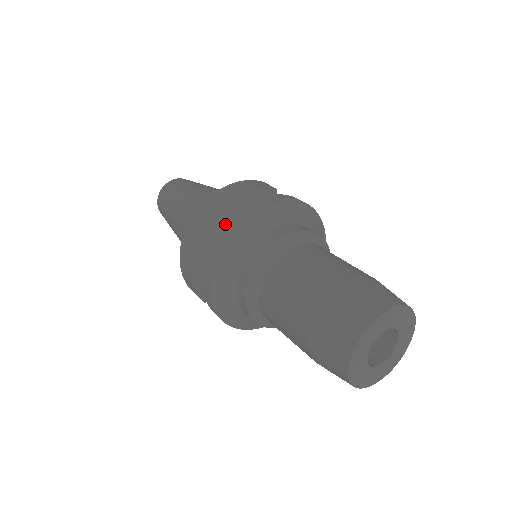
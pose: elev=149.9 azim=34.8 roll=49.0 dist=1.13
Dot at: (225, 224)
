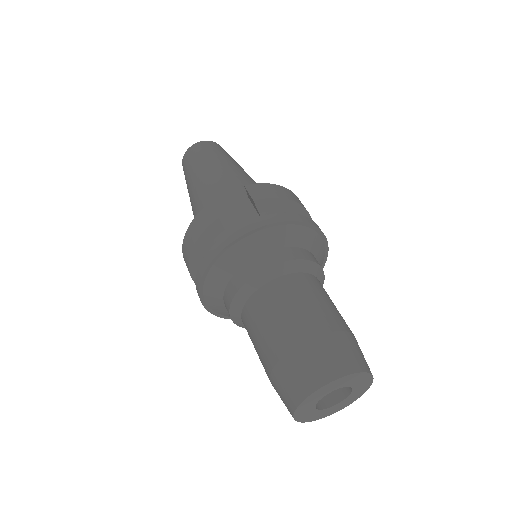
Dot at: occluded
